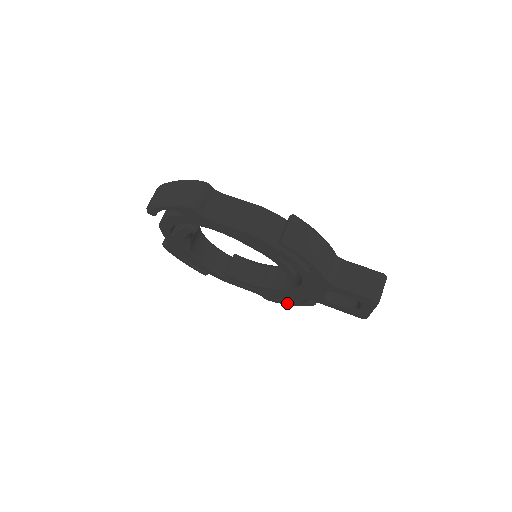
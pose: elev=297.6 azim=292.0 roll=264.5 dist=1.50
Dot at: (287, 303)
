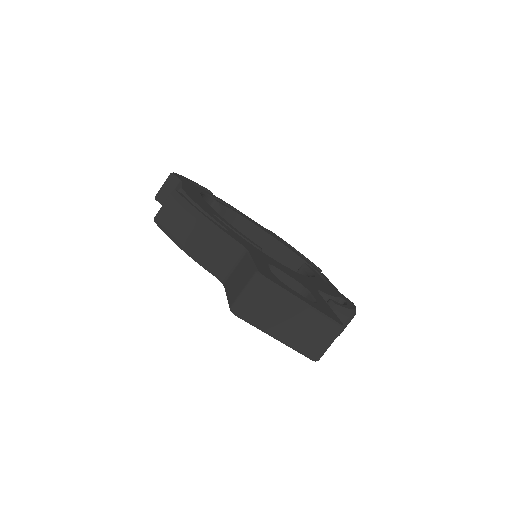
Dot at: occluded
